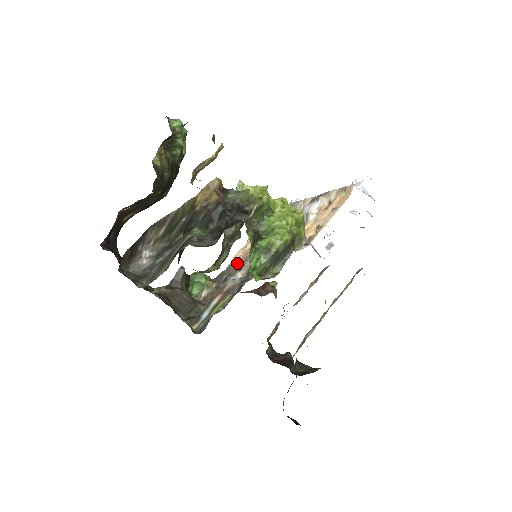
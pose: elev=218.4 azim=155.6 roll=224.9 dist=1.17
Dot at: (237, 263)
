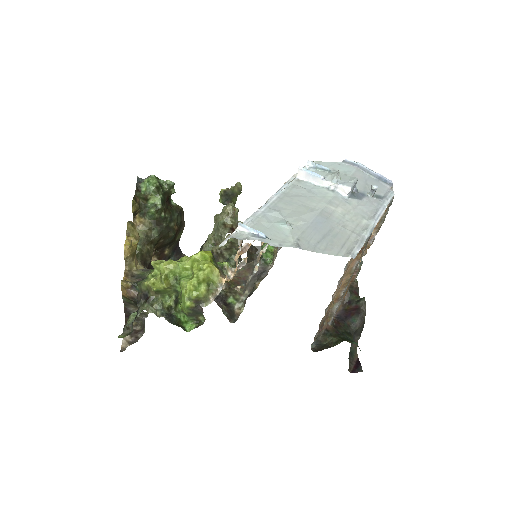
Dot at: occluded
